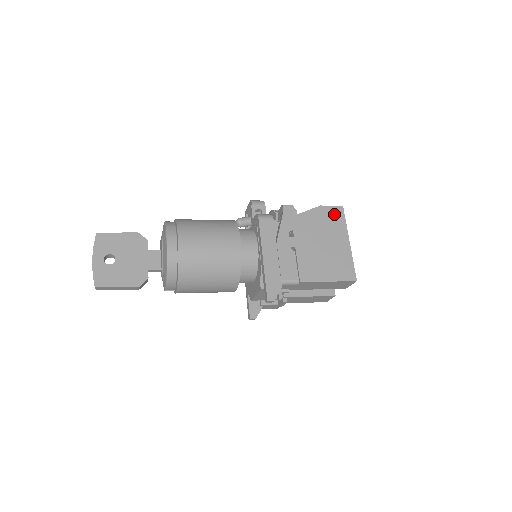
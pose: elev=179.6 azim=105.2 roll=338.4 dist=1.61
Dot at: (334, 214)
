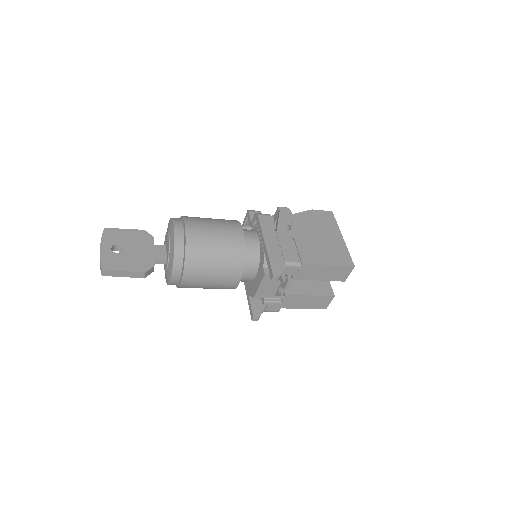
Dot at: (325, 216)
